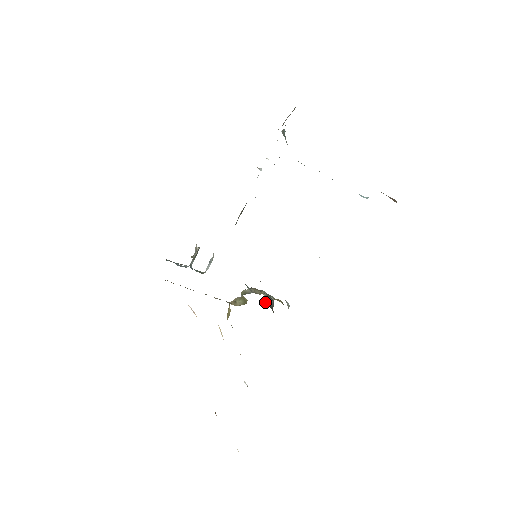
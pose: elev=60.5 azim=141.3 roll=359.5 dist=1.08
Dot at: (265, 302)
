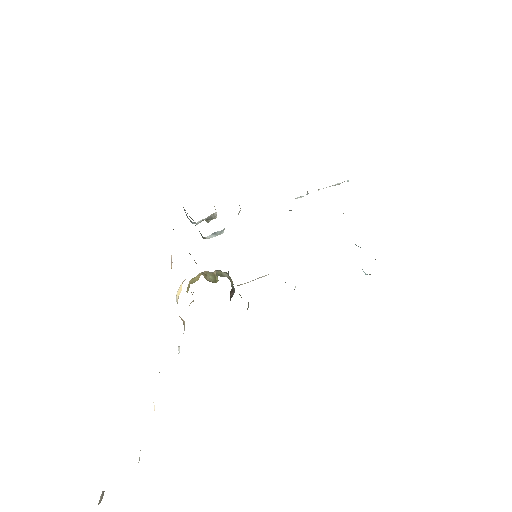
Dot at: (230, 291)
